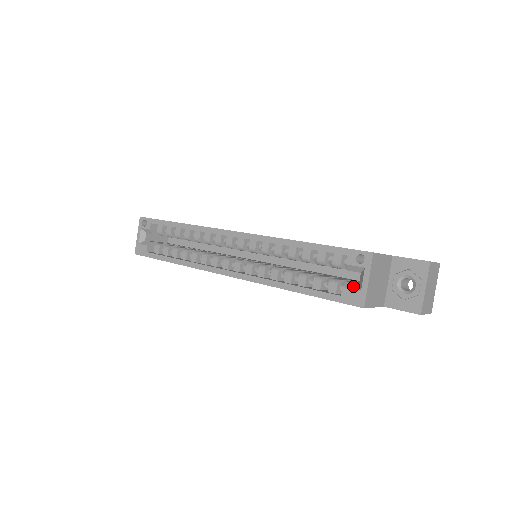
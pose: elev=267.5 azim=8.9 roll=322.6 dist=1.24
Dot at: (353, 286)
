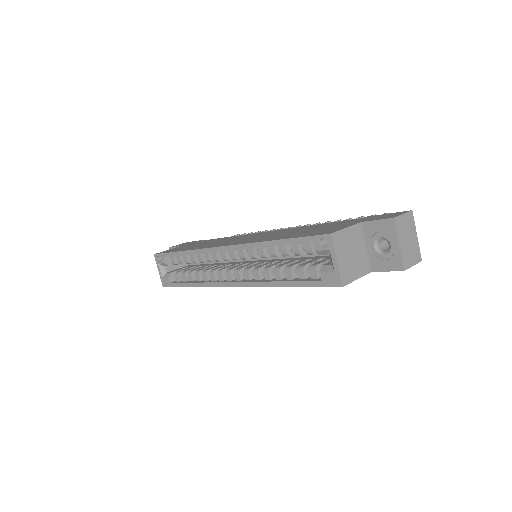
Dot at: (327, 269)
